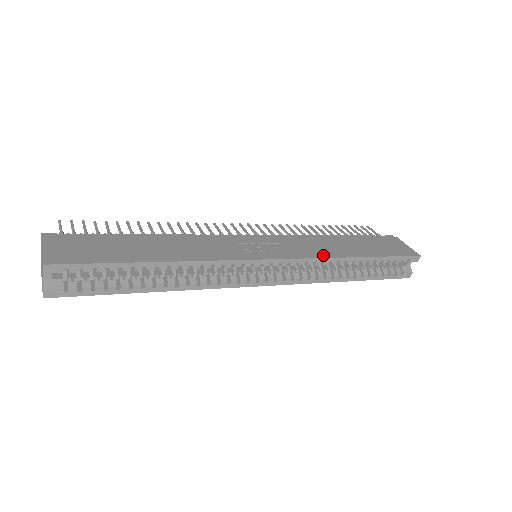
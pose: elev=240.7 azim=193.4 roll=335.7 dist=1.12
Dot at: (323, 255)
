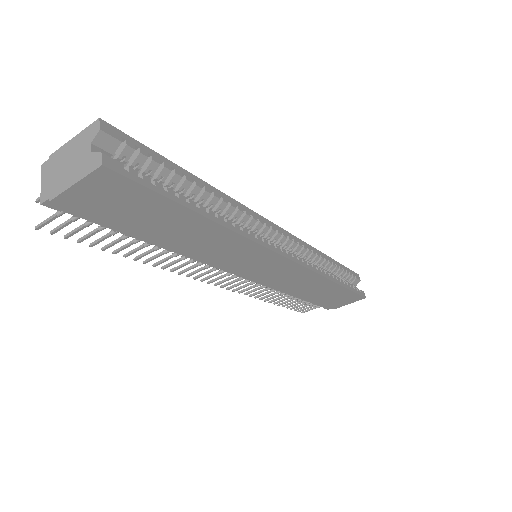
Dot at: occluded
